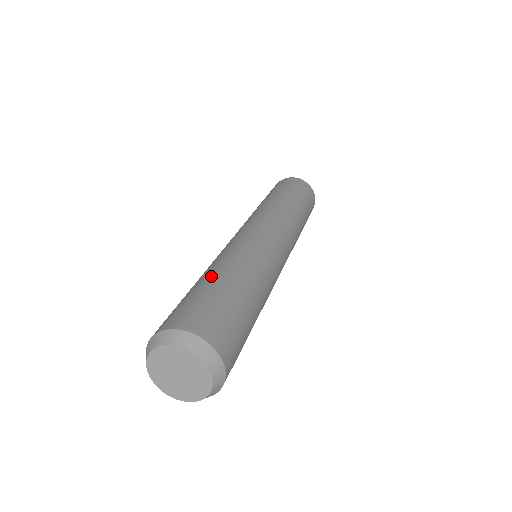
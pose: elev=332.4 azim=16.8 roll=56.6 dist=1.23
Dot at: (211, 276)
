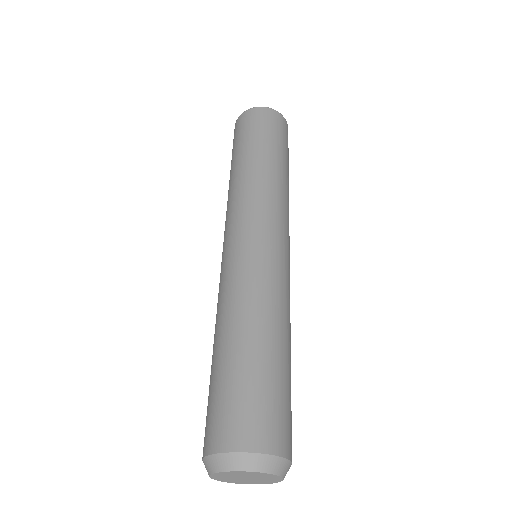
Dot at: (280, 349)
